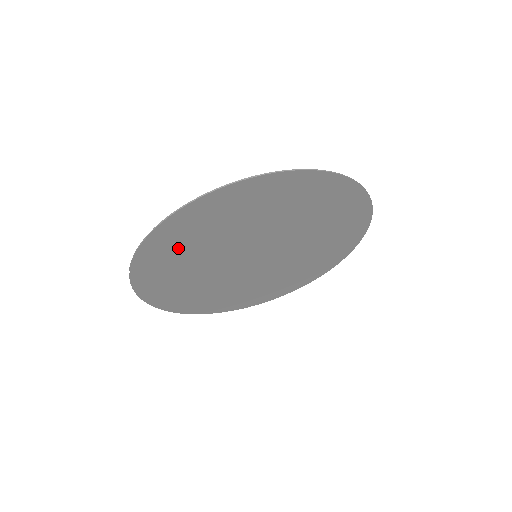
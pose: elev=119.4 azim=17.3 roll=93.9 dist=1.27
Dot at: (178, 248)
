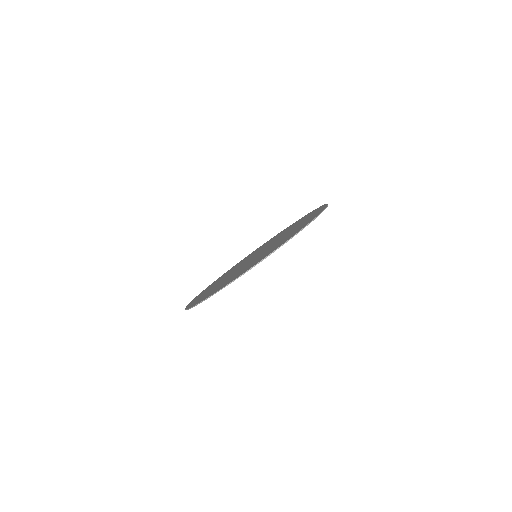
Dot at: occluded
